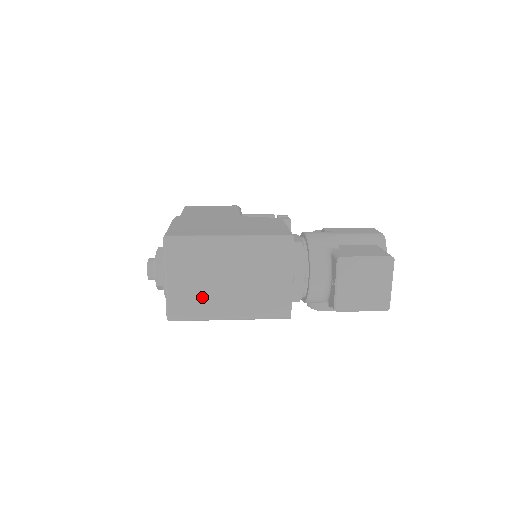
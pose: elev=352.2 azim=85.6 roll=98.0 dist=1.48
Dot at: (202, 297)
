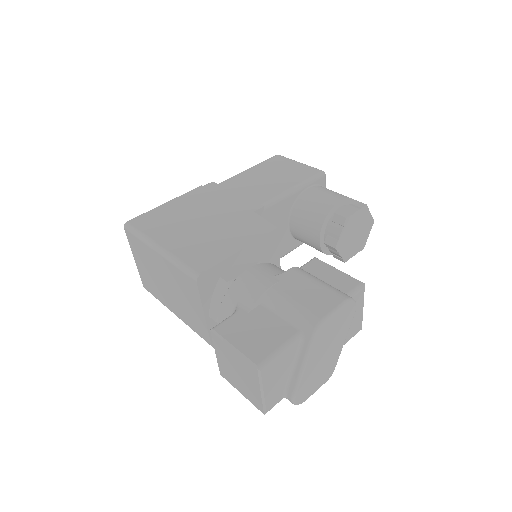
Dot at: (155, 285)
